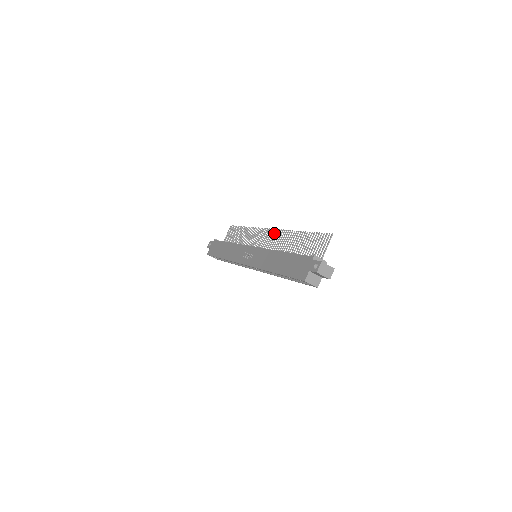
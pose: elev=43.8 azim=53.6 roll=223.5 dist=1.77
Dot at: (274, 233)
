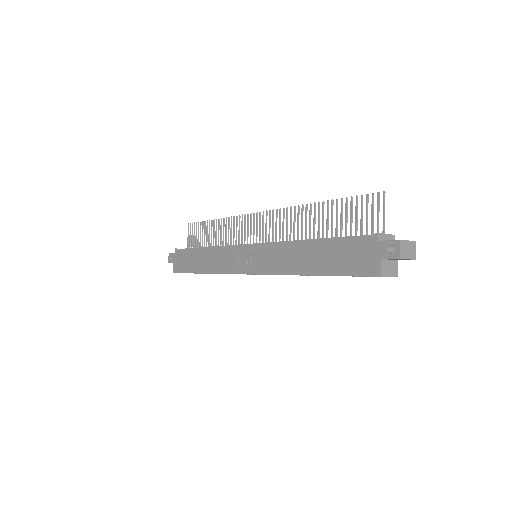
Dot at: (269, 217)
